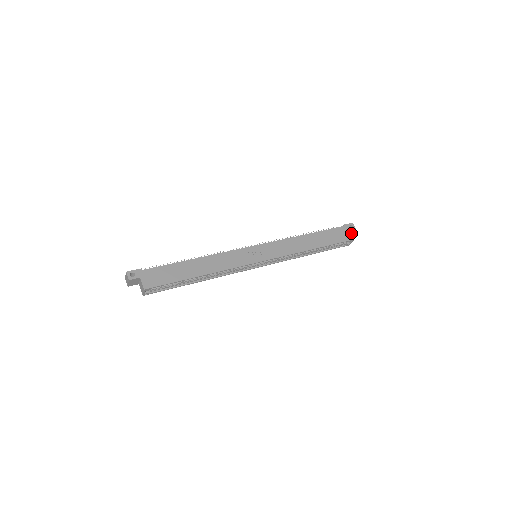
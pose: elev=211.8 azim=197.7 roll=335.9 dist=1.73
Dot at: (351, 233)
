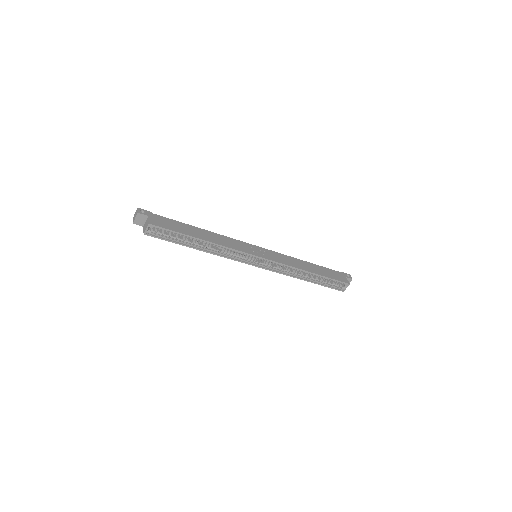
Dot at: occluded
